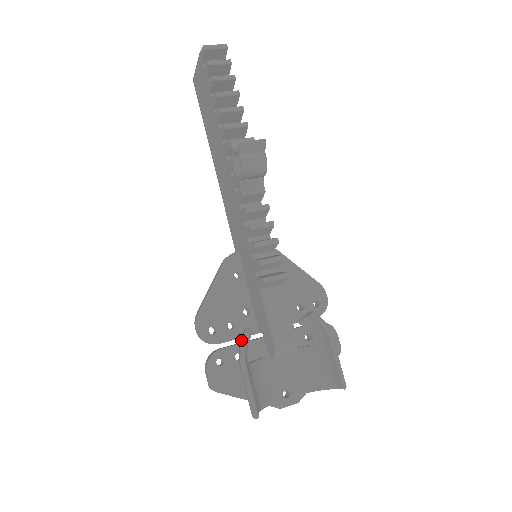
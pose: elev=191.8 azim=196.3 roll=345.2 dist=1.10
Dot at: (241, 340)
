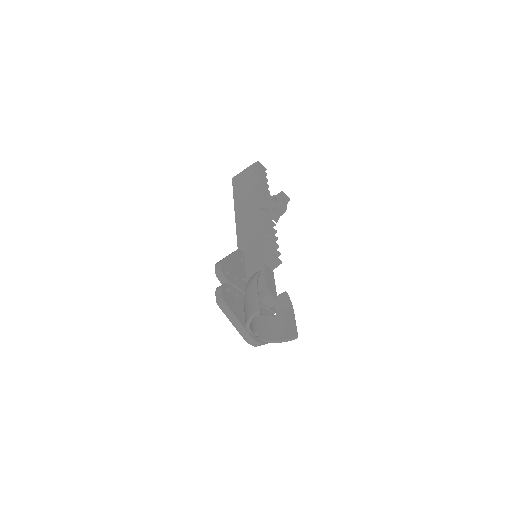
Dot at: (256, 273)
